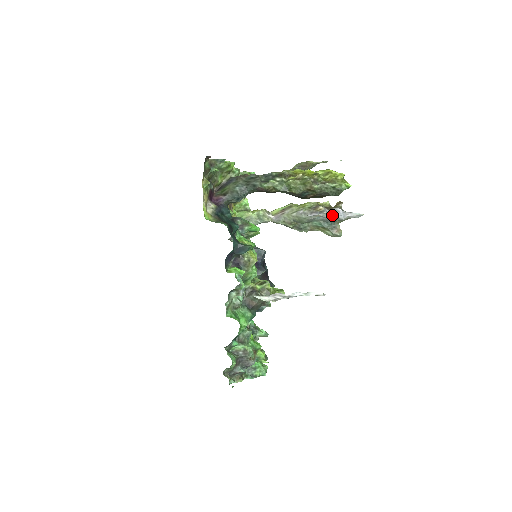
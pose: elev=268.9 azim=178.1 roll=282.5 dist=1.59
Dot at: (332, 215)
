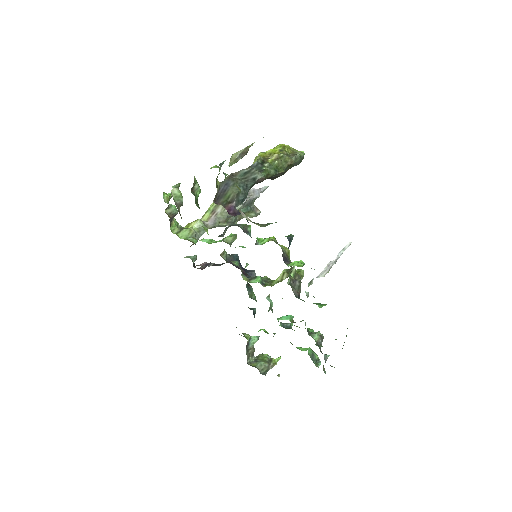
Dot at: (251, 197)
